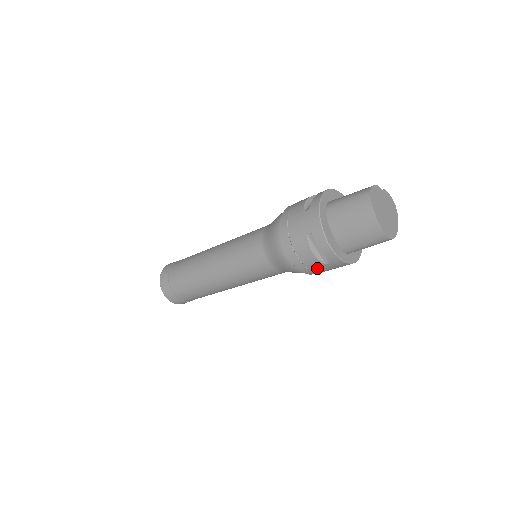
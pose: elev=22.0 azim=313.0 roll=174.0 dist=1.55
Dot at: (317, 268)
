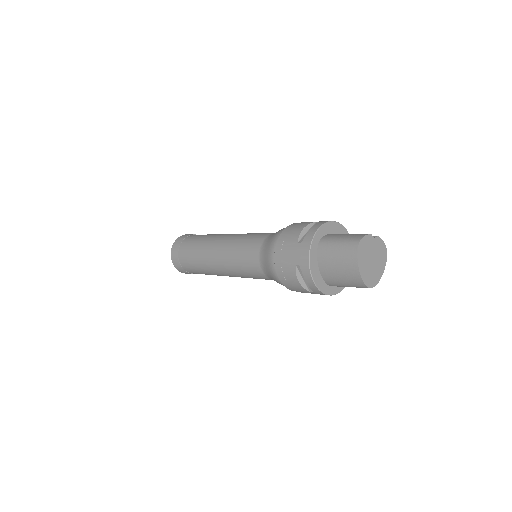
Dot at: (303, 292)
